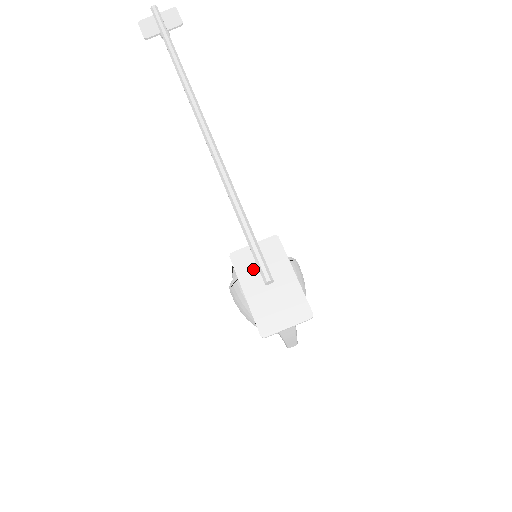
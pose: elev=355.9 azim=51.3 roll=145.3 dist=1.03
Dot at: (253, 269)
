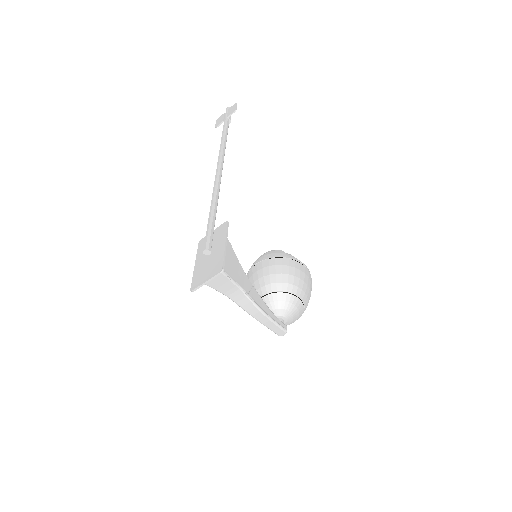
Dot at: occluded
